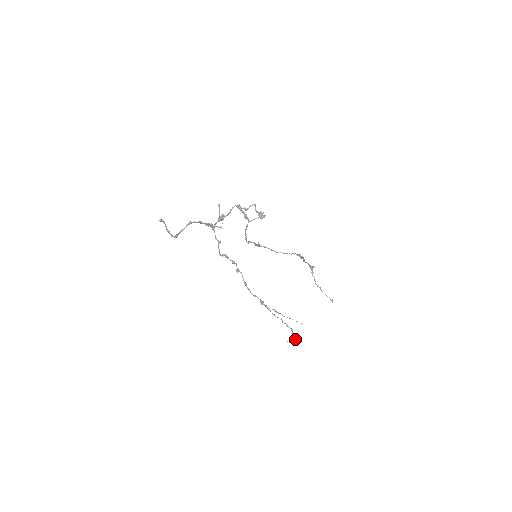
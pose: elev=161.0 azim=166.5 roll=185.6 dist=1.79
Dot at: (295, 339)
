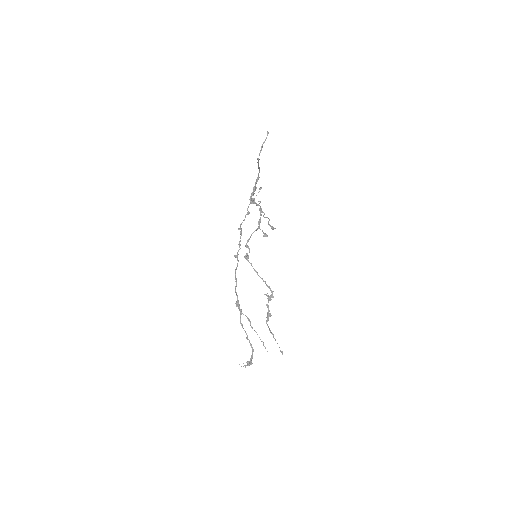
Dot at: occluded
